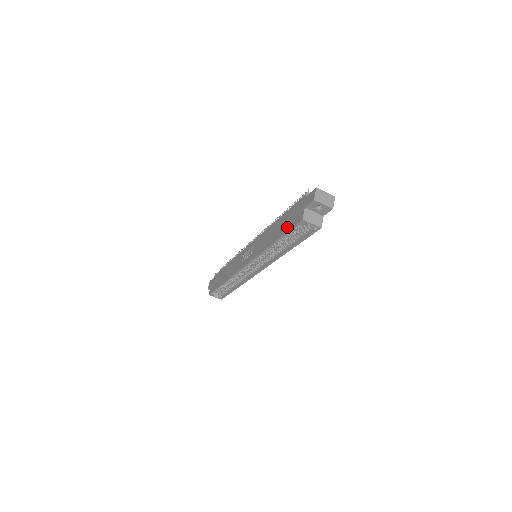
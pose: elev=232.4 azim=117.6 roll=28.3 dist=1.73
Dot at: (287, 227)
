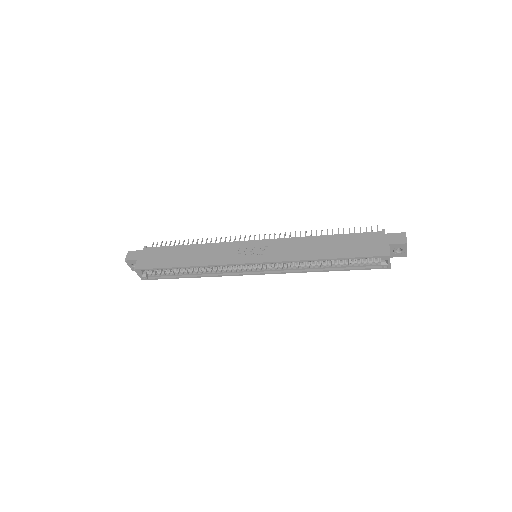
Dot at: (356, 252)
